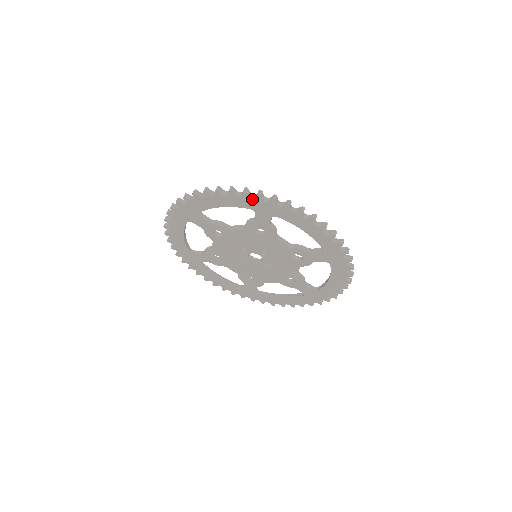
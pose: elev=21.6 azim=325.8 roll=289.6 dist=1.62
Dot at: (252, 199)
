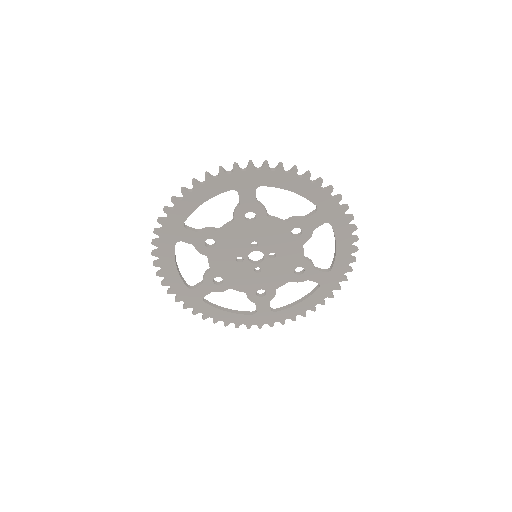
Dot at: (330, 198)
